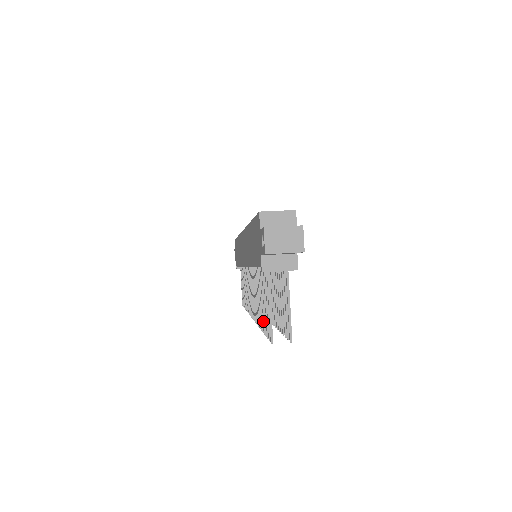
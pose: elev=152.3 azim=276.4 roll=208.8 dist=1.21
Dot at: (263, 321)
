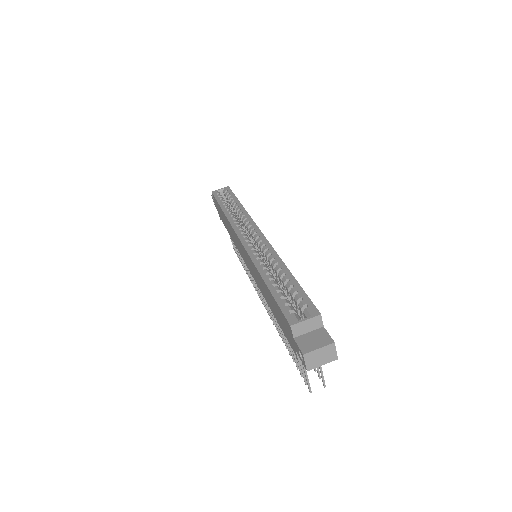
Dot at: (291, 355)
